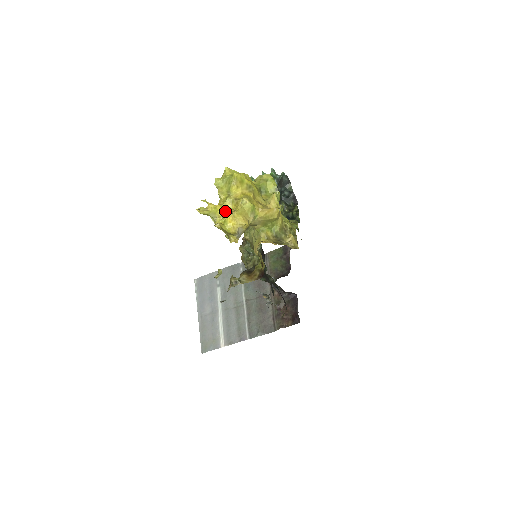
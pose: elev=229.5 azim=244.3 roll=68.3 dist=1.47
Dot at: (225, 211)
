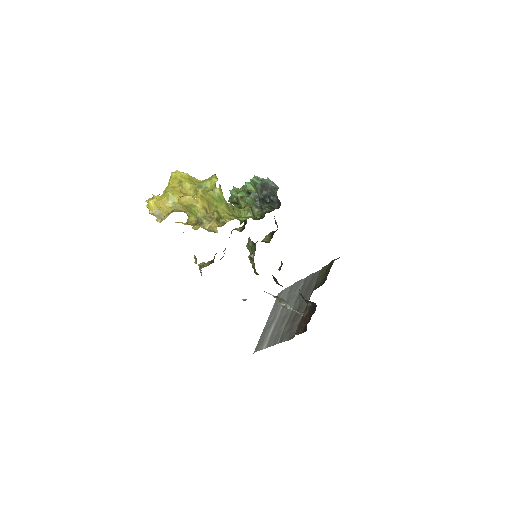
Dot at: occluded
